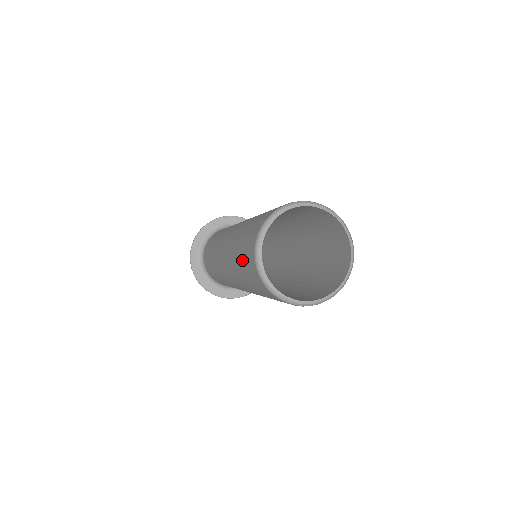
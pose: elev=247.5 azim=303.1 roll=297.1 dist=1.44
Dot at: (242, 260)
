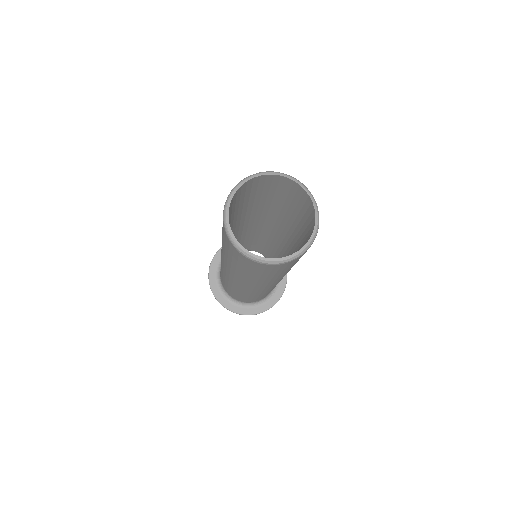
Dot at: occluded
